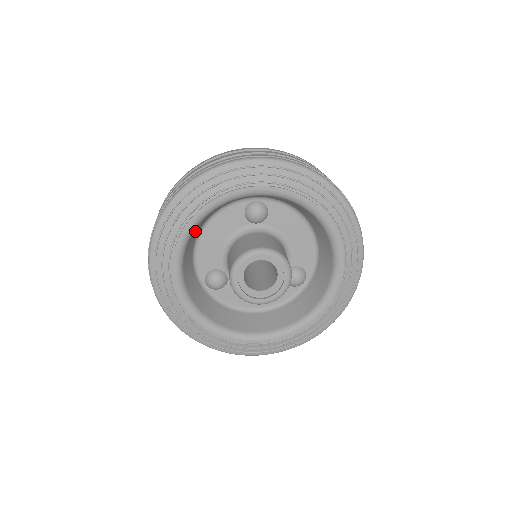
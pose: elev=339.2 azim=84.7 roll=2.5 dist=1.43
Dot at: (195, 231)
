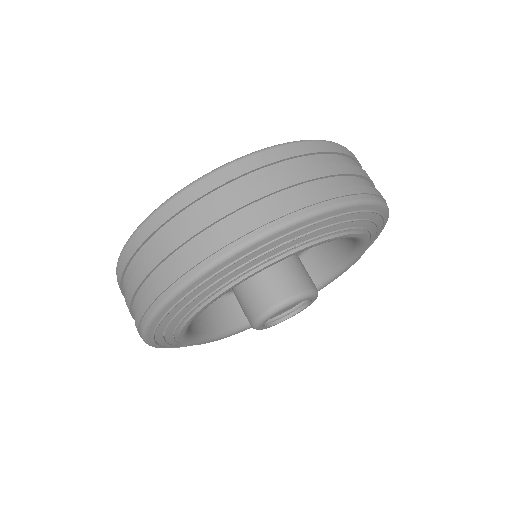
Dot at: occluded
